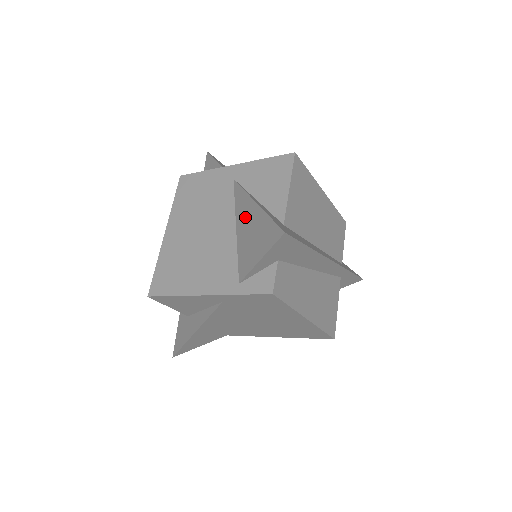
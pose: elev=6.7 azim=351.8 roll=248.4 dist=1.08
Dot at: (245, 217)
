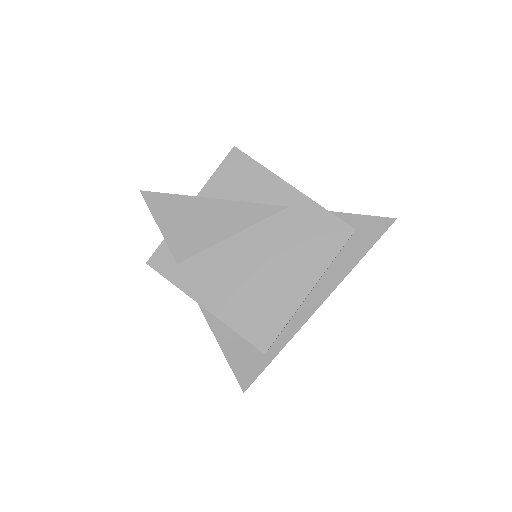
Dot at: occluded
